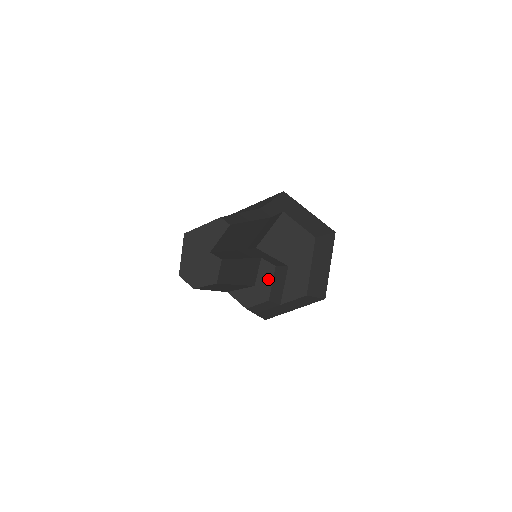
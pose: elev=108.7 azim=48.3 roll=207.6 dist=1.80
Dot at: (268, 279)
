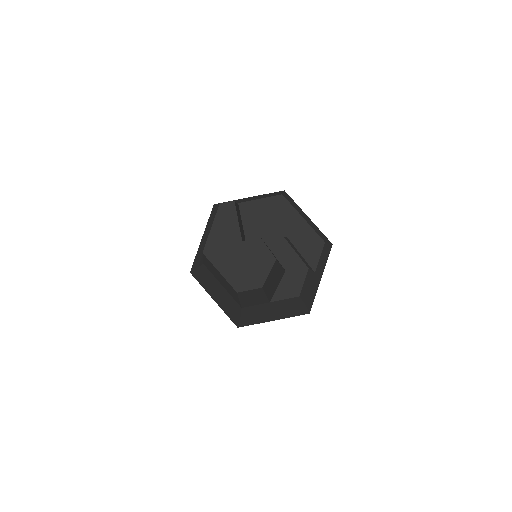
Dot at: (289, 253)
